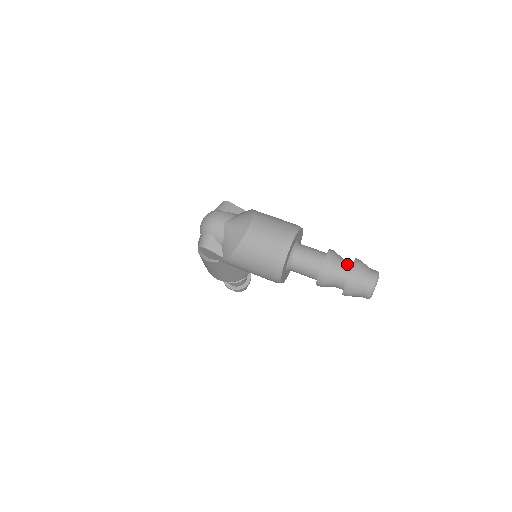
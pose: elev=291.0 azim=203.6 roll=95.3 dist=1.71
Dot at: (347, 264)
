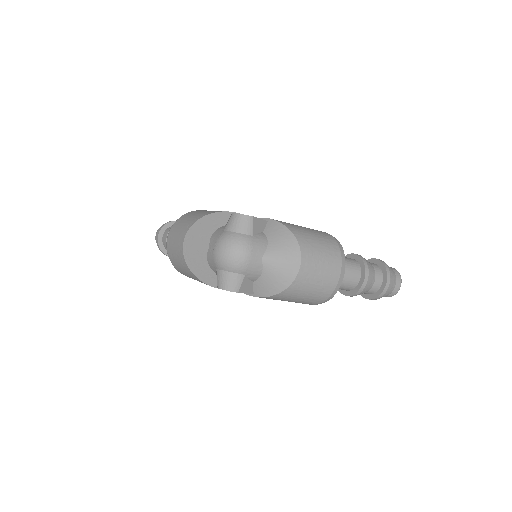
Dot at: (379, 273)
